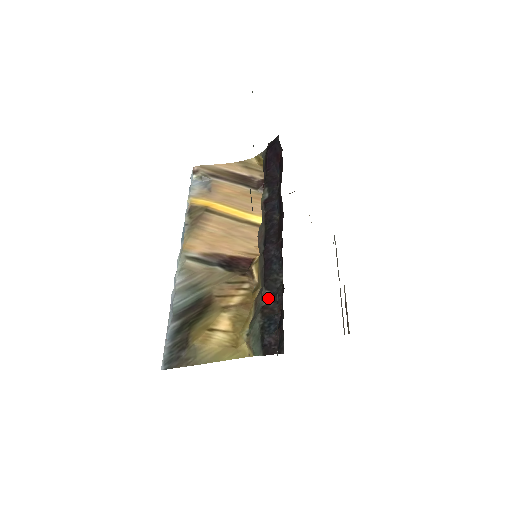
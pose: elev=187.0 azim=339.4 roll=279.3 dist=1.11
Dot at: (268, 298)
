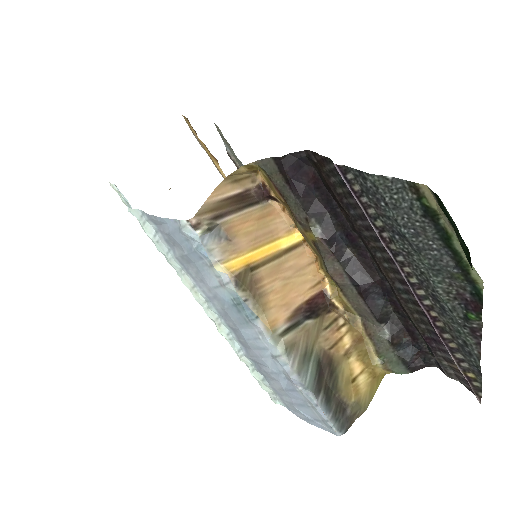
Dot at: (388, 330)
